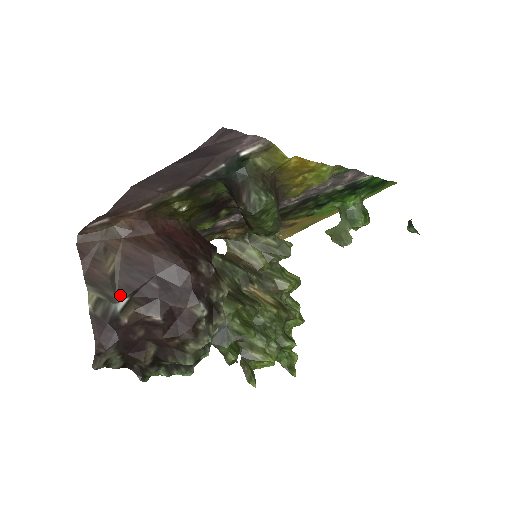
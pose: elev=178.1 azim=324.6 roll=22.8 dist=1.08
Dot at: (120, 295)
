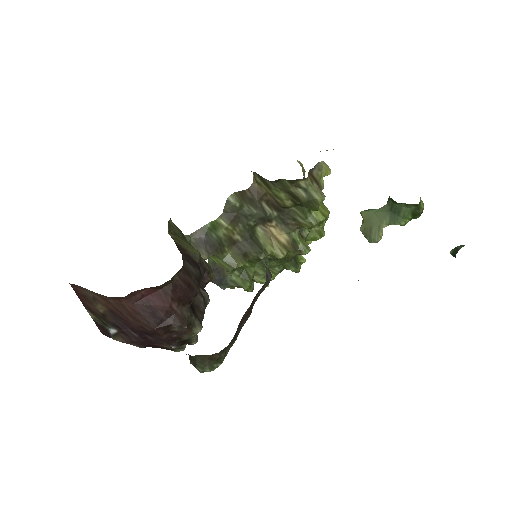
Dot at: (111, 326)
